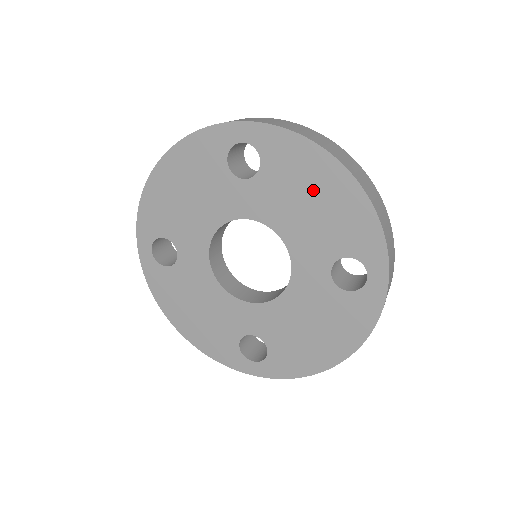
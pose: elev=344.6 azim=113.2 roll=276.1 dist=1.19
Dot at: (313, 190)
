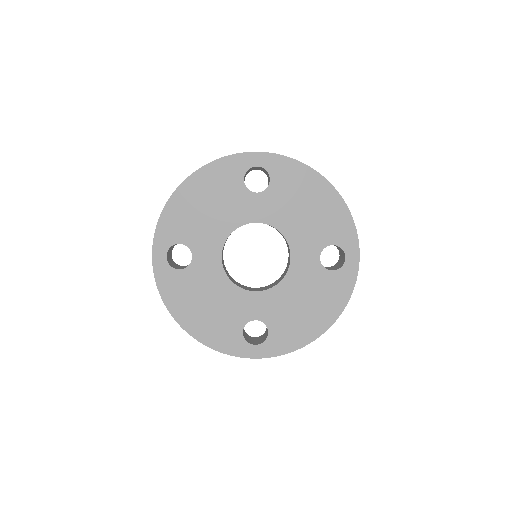
Dot at: (308, 199)
